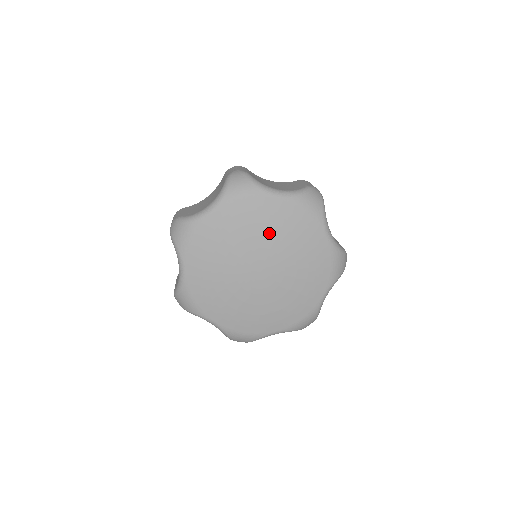
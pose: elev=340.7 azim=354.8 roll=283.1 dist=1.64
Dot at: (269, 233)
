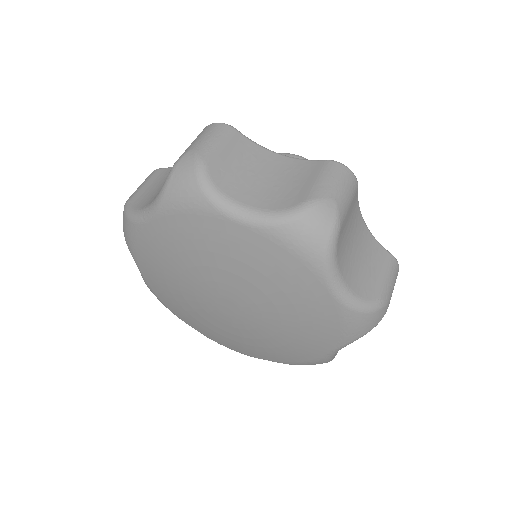
Dot at: (277, 302)
